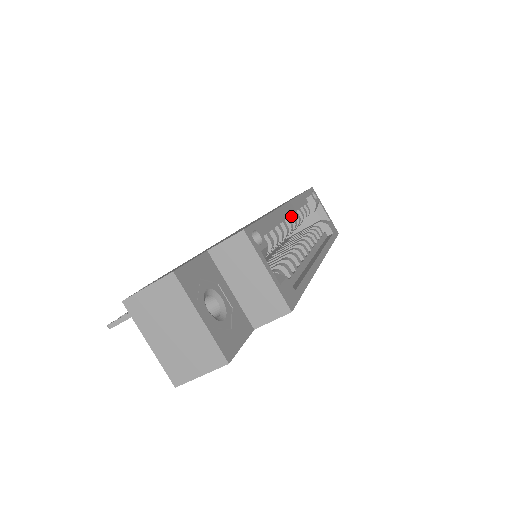
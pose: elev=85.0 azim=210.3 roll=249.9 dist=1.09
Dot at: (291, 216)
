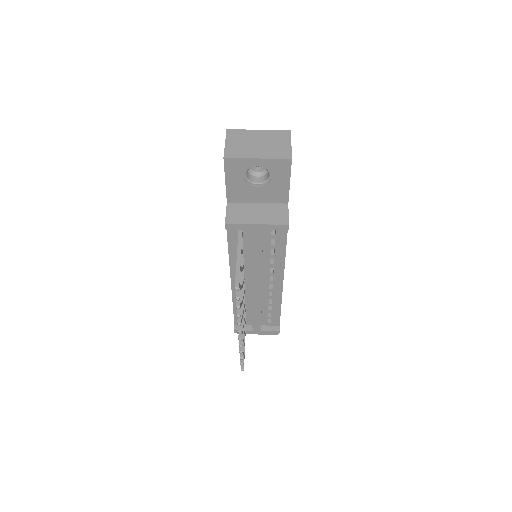
Dot at: occluded
